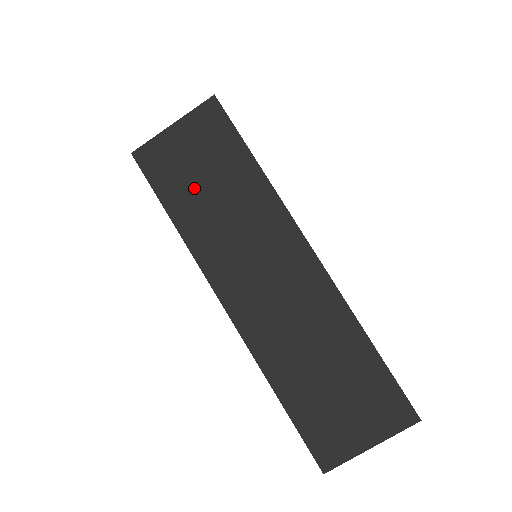
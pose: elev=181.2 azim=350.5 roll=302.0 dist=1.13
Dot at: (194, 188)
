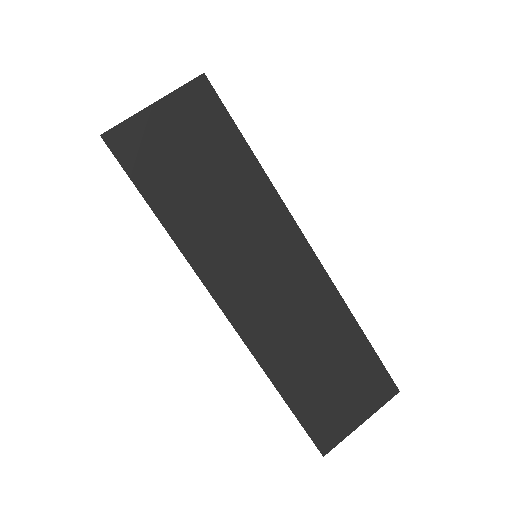
Dot at: (184, 182)
